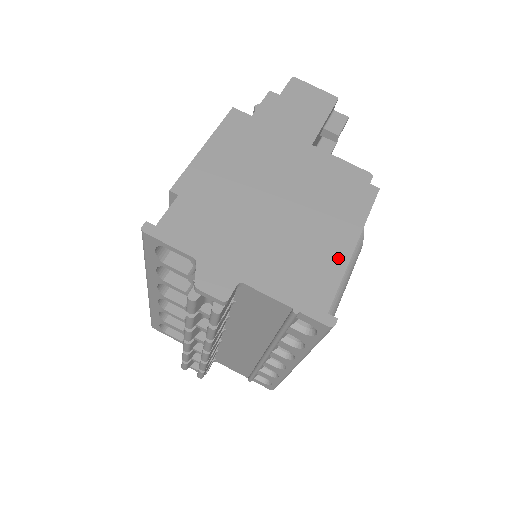
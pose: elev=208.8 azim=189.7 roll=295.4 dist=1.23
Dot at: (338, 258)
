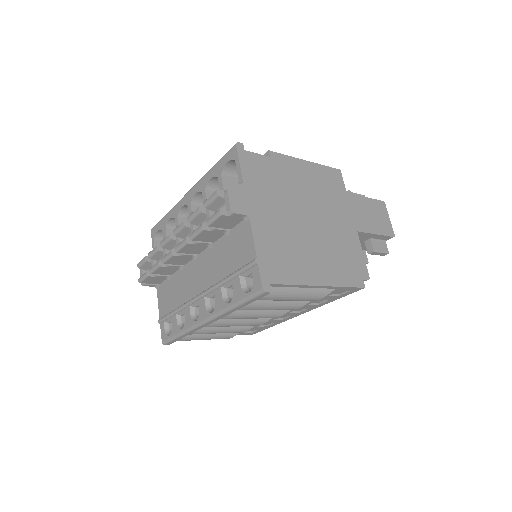
Dot at: (306, 276)
